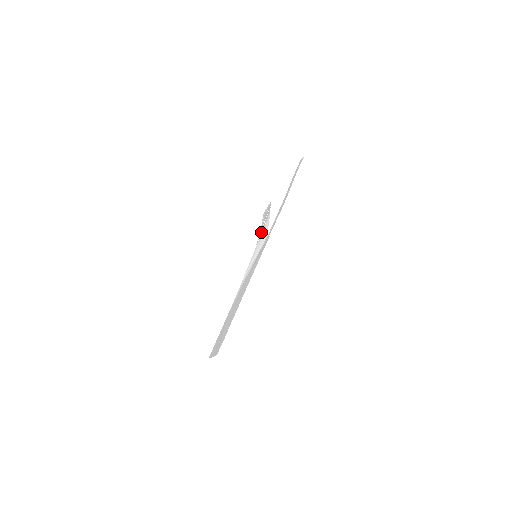
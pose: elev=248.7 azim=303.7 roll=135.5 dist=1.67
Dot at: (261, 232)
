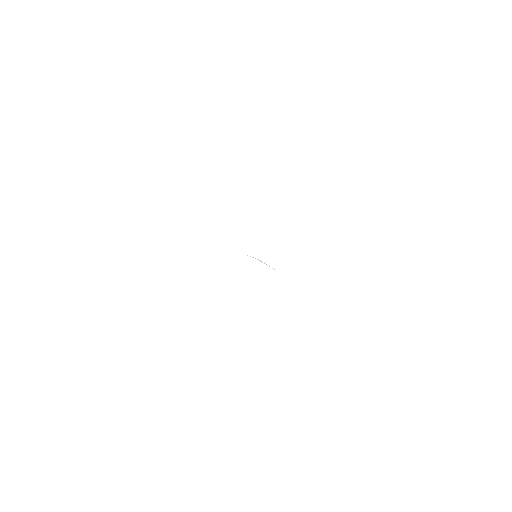
Dot at: occluded
